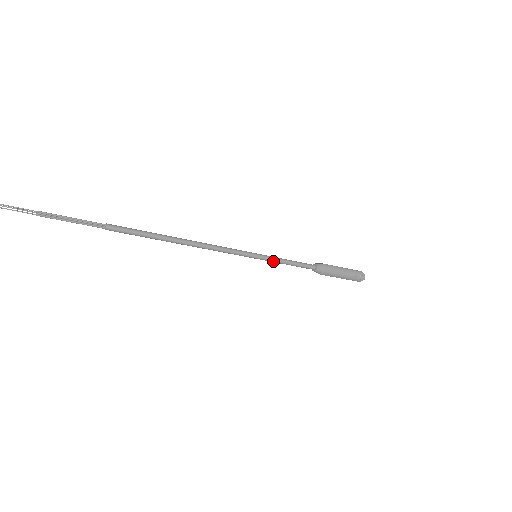
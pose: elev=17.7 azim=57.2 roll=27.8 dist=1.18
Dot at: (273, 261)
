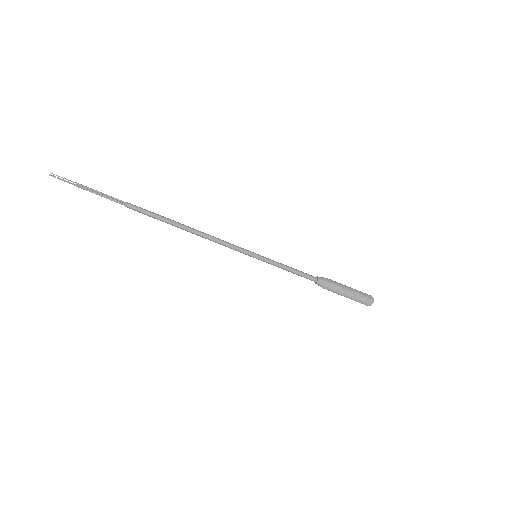
Dot at: (273, 264)
